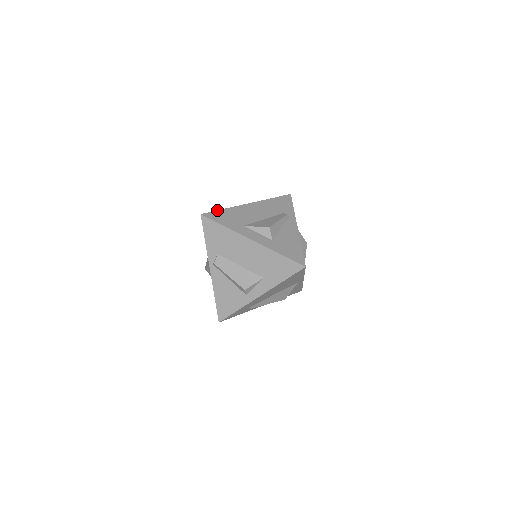
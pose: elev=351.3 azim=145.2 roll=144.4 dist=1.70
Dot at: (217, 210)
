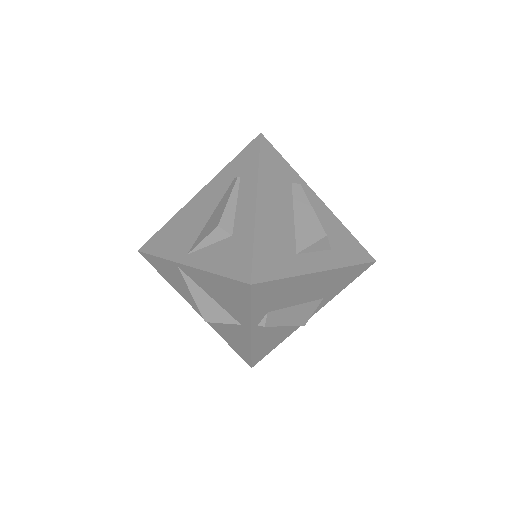
Dot at: (253, 253)
